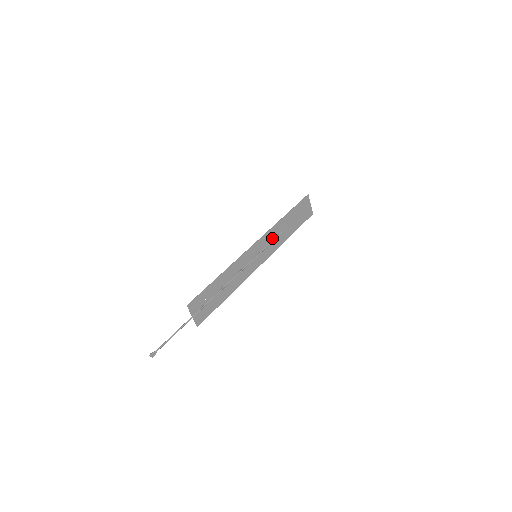
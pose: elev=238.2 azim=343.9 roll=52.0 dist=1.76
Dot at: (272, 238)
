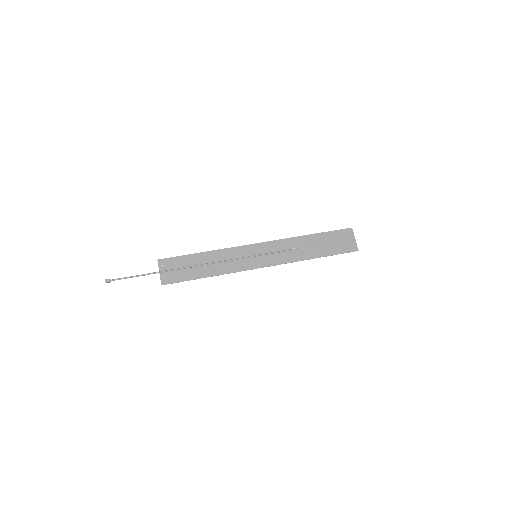
Dot at: (284, 249)
